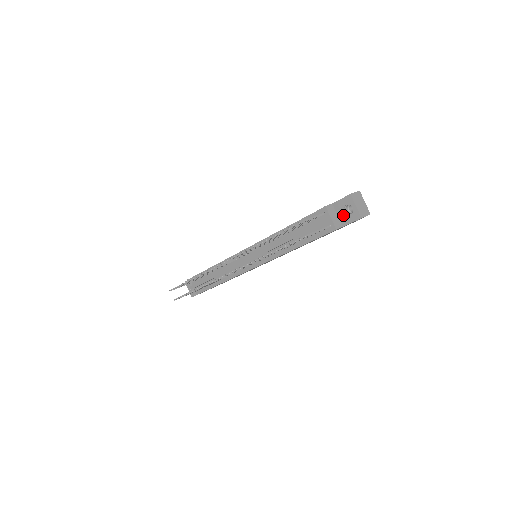
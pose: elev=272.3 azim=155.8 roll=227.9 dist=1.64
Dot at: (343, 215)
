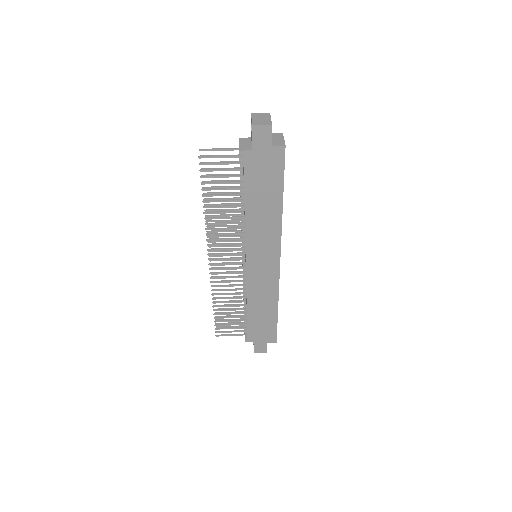
Dot at: occluded
